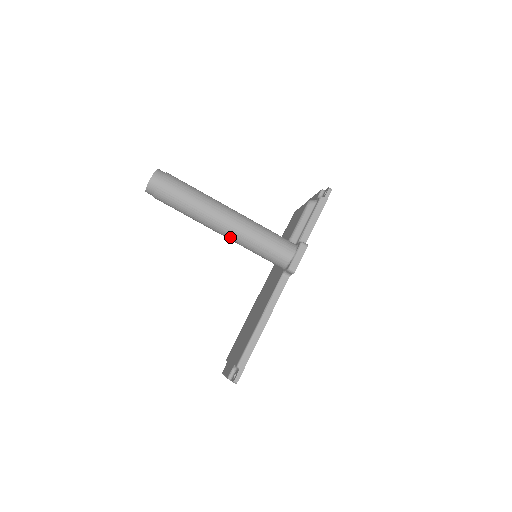
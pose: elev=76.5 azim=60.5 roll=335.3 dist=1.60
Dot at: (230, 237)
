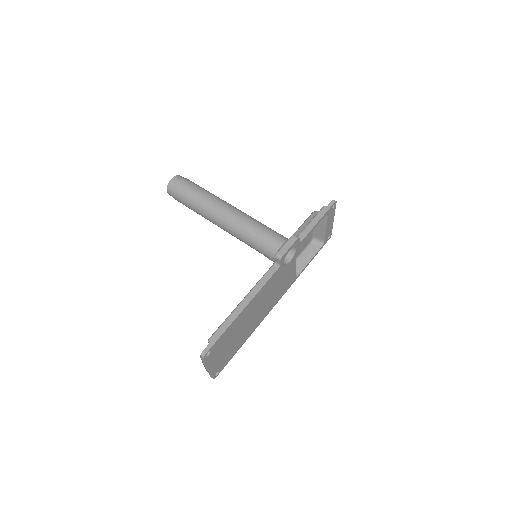
Dot at: (228, 228)
